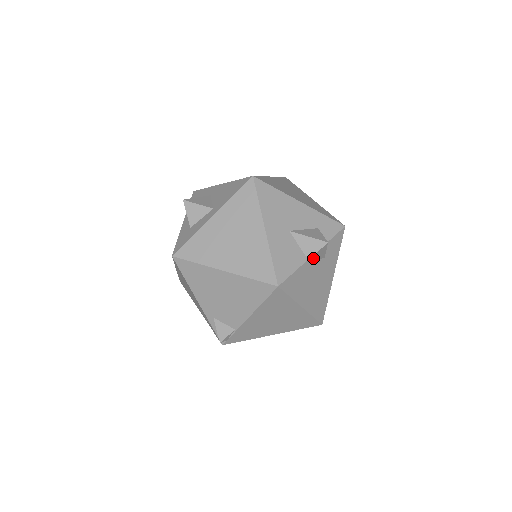
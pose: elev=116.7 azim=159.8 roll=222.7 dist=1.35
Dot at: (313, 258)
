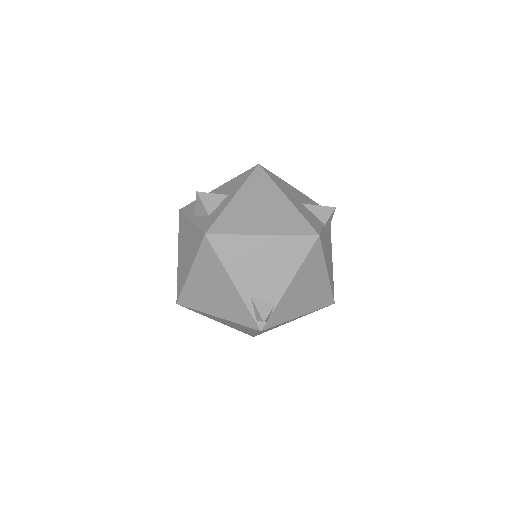
Dot at: (326, 224)
